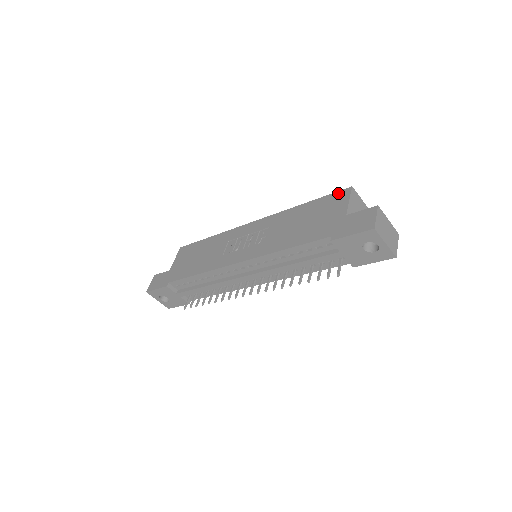
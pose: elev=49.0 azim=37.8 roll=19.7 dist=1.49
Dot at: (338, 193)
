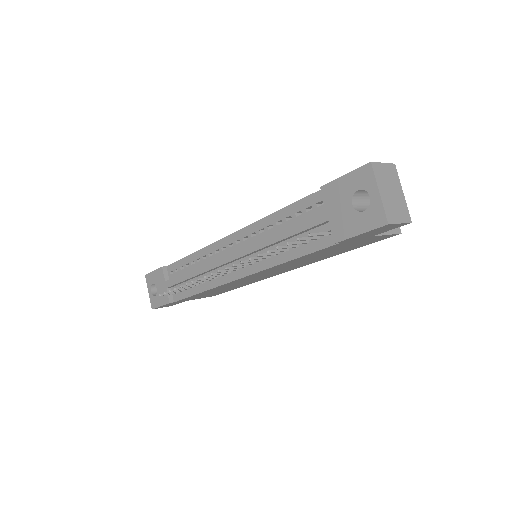
Dot at: occluded
